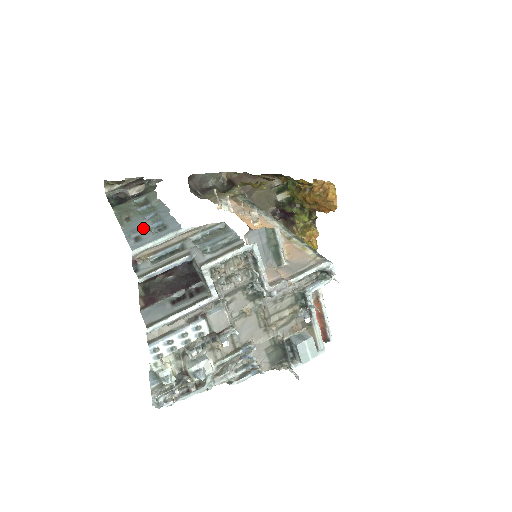
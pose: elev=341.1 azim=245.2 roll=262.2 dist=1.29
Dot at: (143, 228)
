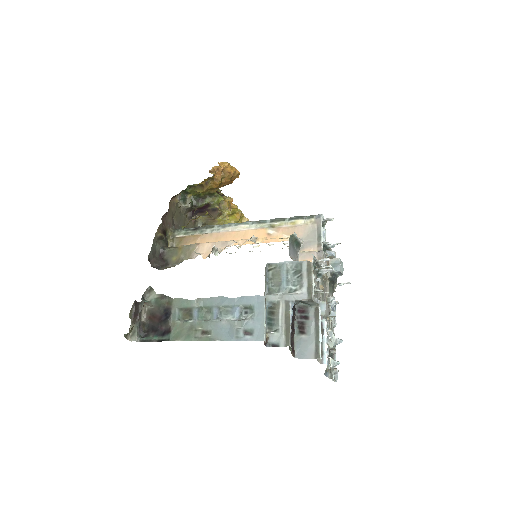
Dot at: (236, 324)
